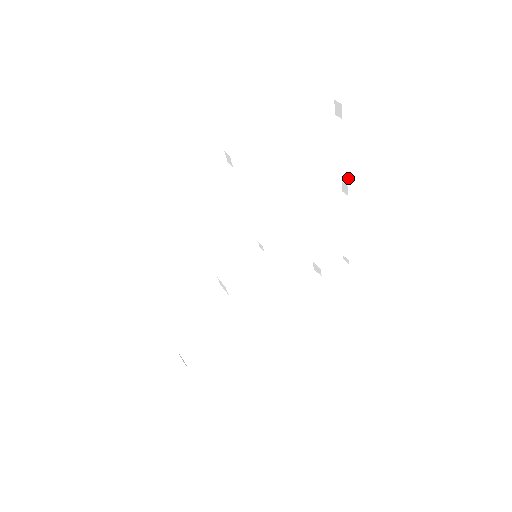
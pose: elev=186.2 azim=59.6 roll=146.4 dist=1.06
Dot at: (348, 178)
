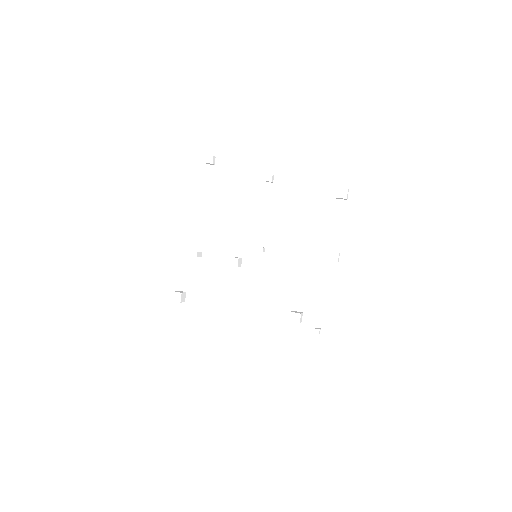
Dot at: occluded
